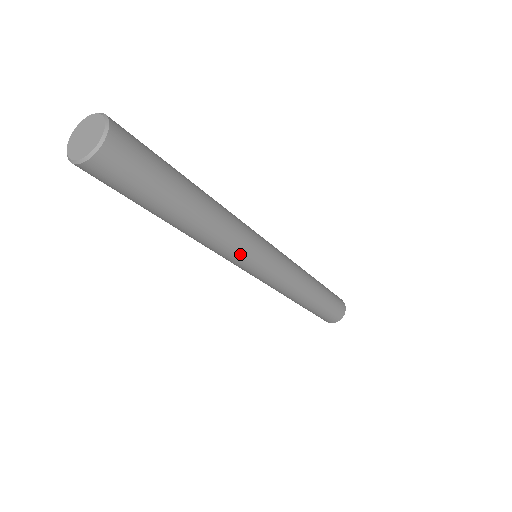
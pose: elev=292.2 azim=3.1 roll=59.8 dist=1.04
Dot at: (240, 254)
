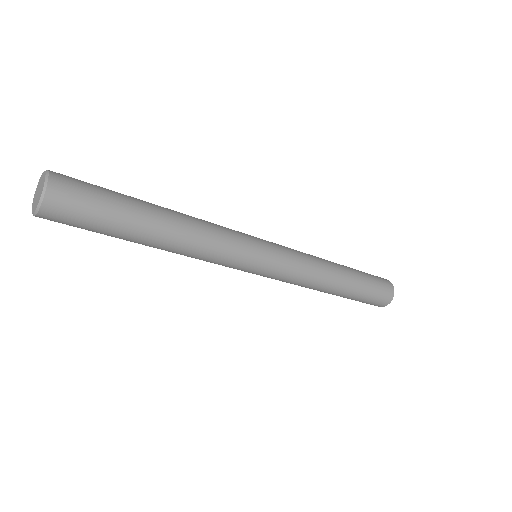
Dot at: (232, 244)
